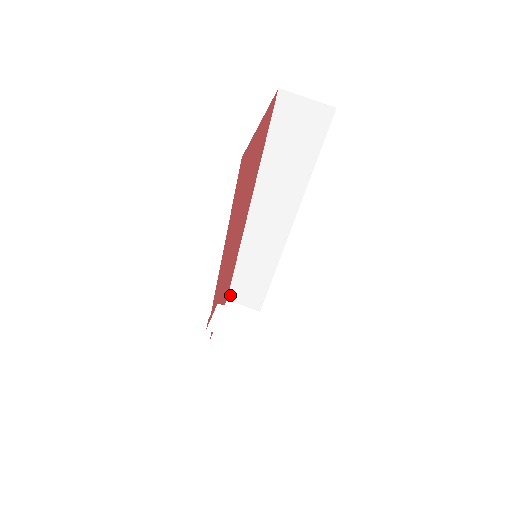
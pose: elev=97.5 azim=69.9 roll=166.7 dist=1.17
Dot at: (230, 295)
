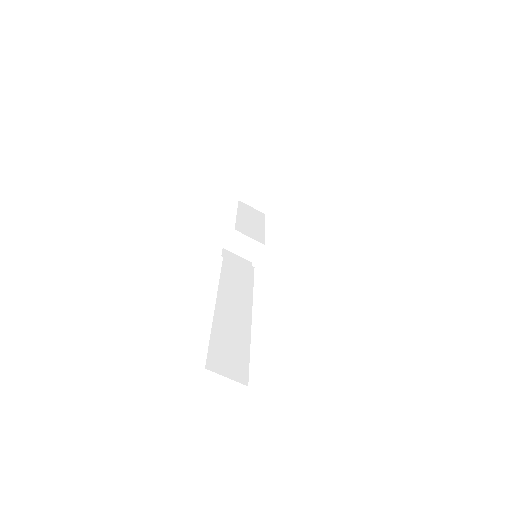
Dot at: occluded
